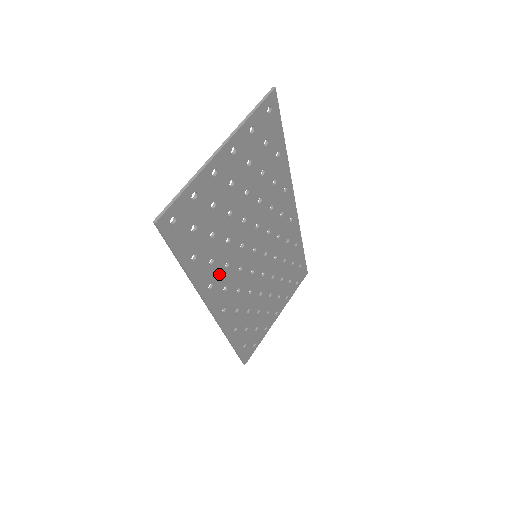
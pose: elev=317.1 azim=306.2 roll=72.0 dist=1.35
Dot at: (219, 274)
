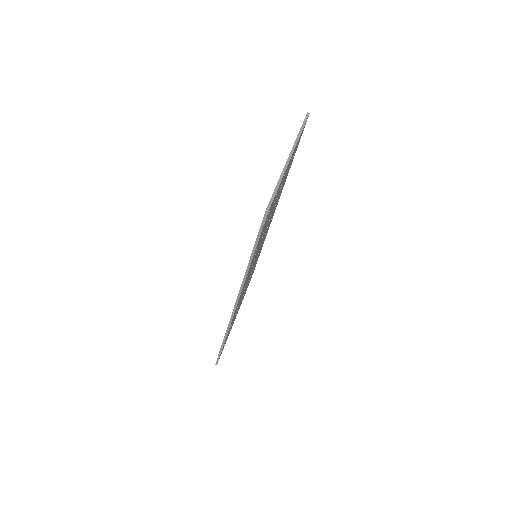
Dot at: occluded
